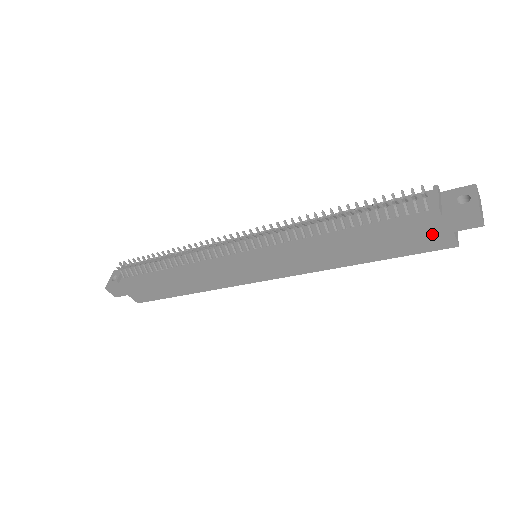
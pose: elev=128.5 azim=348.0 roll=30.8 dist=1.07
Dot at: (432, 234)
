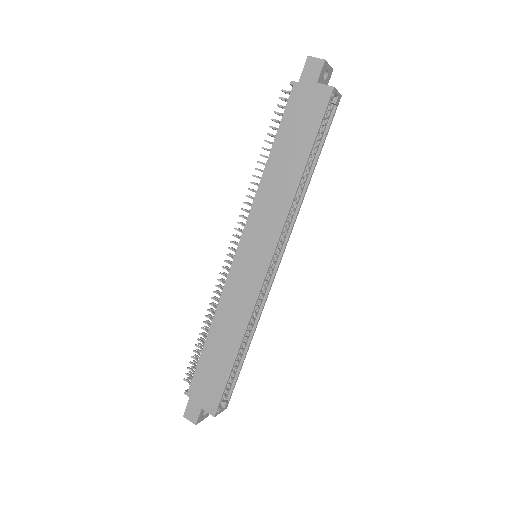
Dot at: (309, 98)
